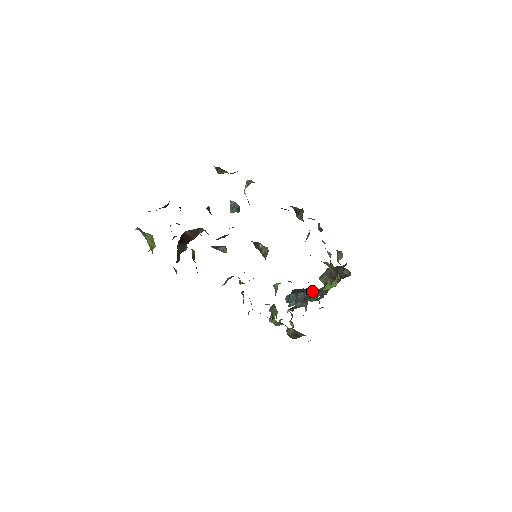
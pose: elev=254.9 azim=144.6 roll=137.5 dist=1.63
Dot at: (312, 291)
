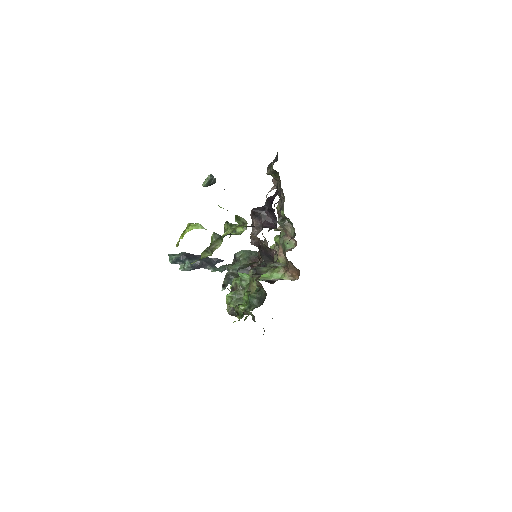
Dot at: (208, 259)
